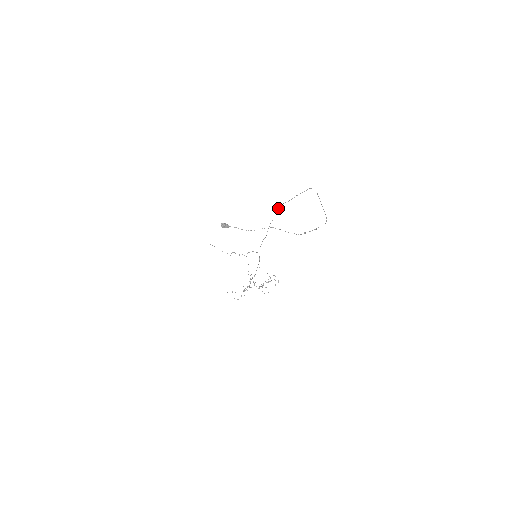
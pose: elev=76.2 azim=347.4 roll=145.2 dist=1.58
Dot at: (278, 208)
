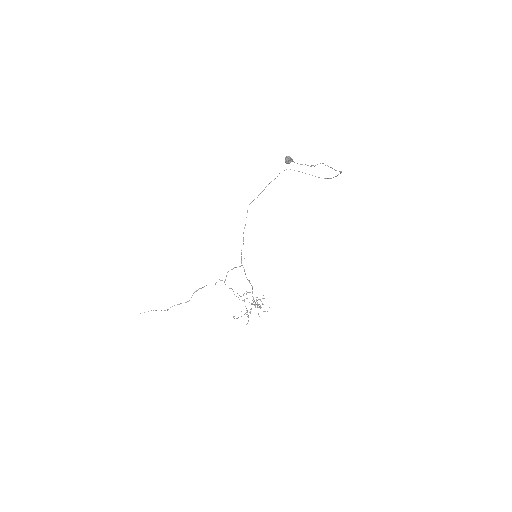
Dot at: occluded
